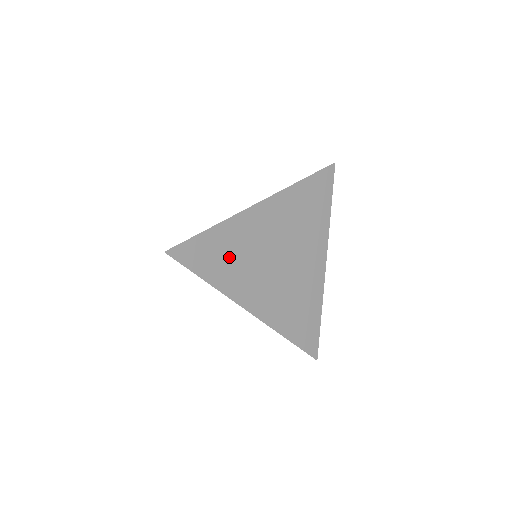
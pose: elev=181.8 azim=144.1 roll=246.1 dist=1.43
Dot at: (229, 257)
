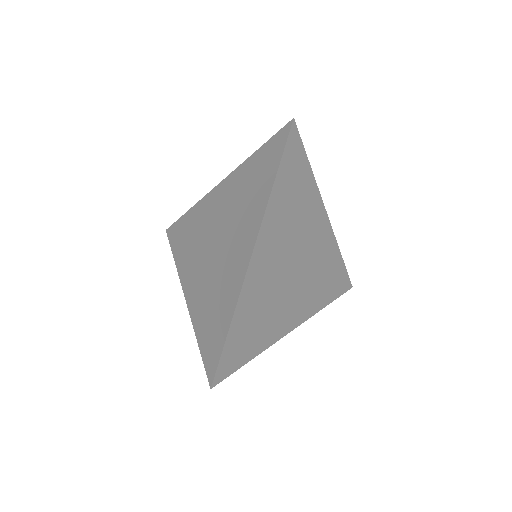
Dot at: (257, 322)
